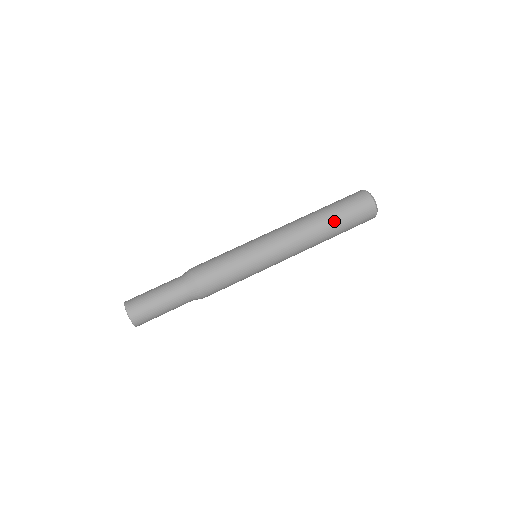
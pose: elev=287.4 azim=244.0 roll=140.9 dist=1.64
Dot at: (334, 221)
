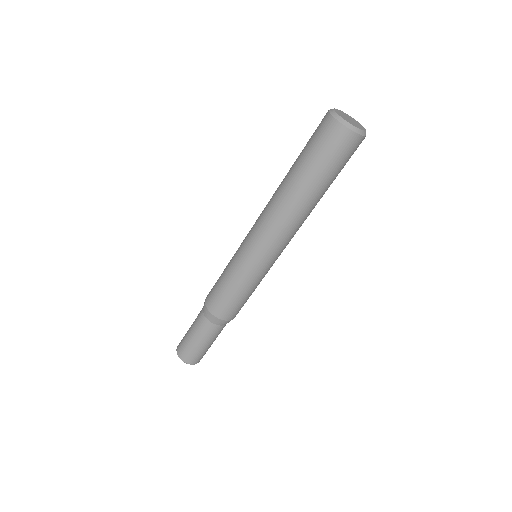
Dot at: (325, 189)
